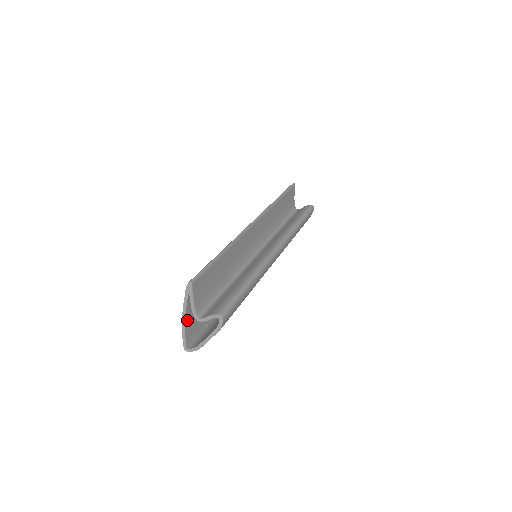
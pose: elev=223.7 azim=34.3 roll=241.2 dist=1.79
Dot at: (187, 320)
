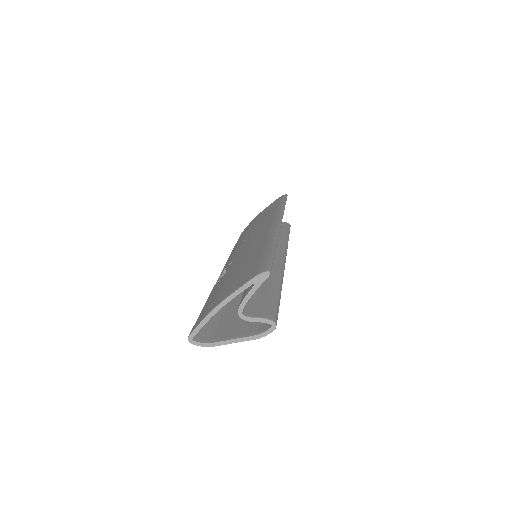
Dot at: (219, 308)
